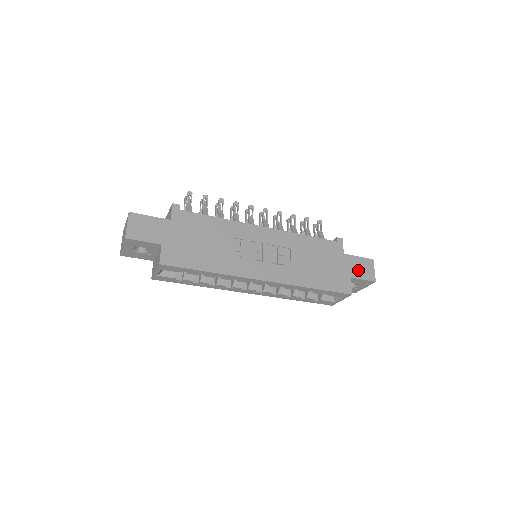
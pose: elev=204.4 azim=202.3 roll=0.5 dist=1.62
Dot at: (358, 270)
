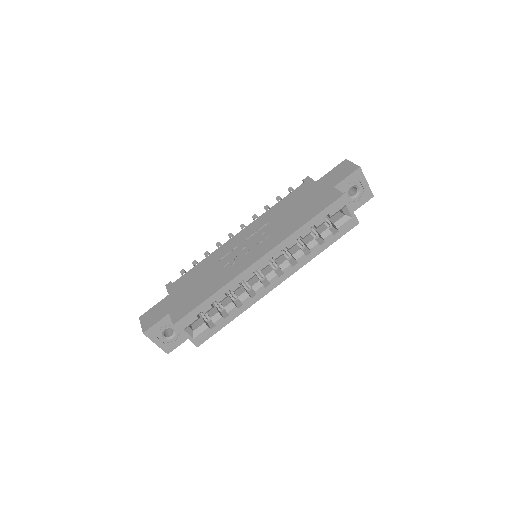
Dot at: (337, 177)
